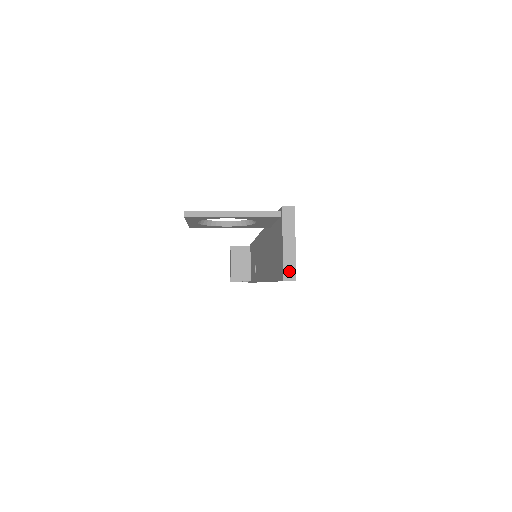
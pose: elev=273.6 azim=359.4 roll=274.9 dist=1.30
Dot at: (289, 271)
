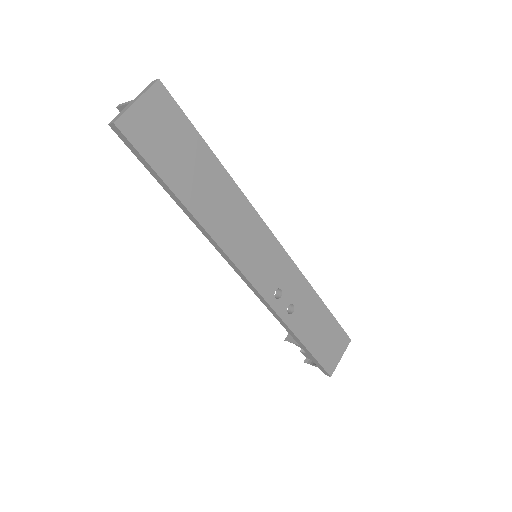
Dot at: (117, 118)
